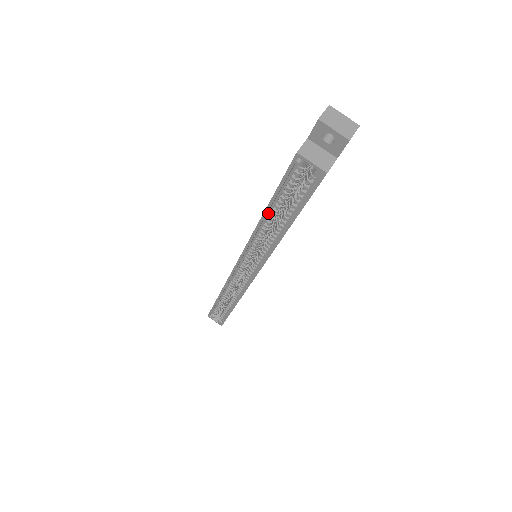
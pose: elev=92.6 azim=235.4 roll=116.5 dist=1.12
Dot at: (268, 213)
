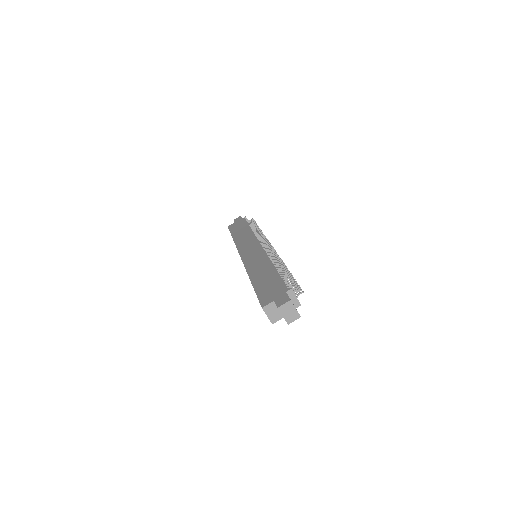
Dot at: occluded
